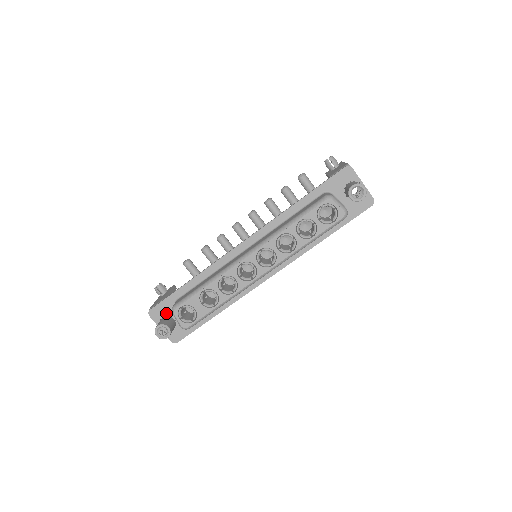
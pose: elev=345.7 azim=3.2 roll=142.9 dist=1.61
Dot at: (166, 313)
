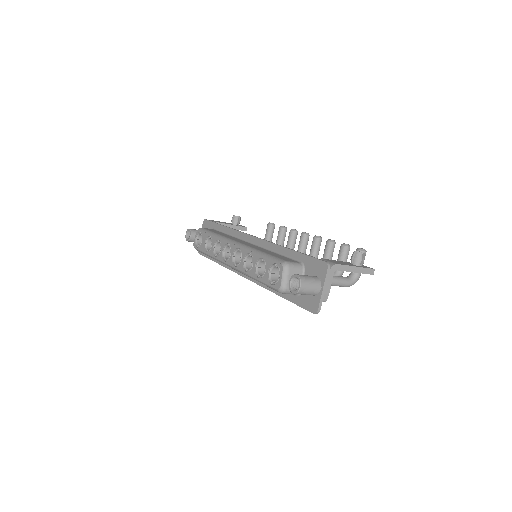
Dot at: occluded
